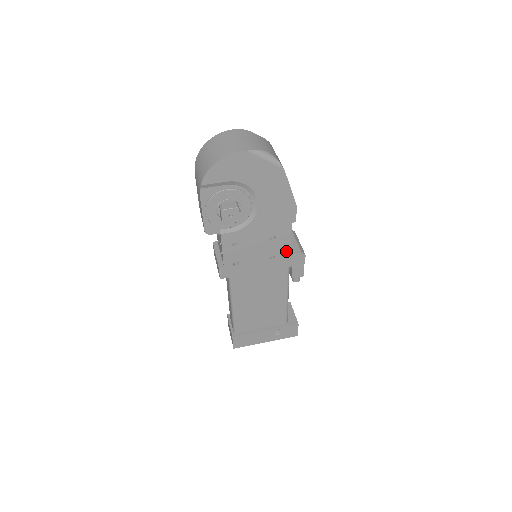
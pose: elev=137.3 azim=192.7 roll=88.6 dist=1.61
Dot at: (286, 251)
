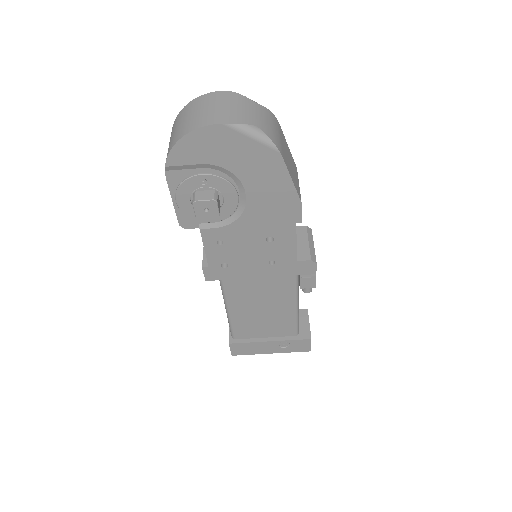
Dot at: (290, 257)
